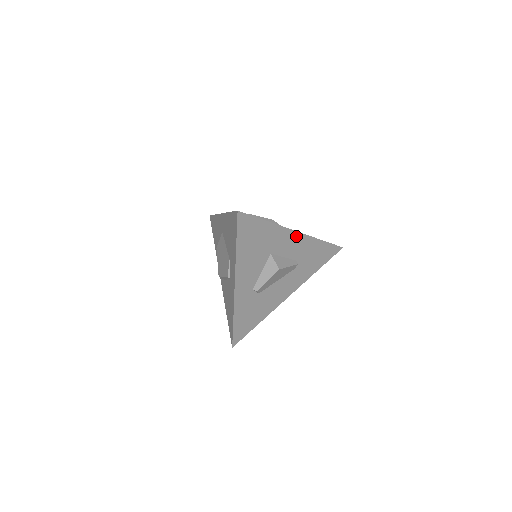
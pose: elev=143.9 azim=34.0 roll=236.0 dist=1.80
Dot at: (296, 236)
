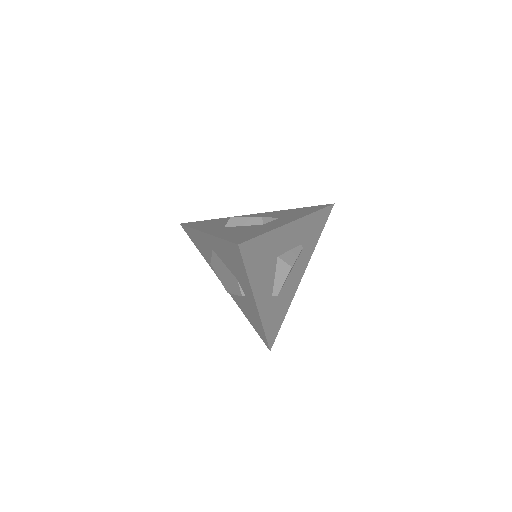
Dot at: (294, 225)
